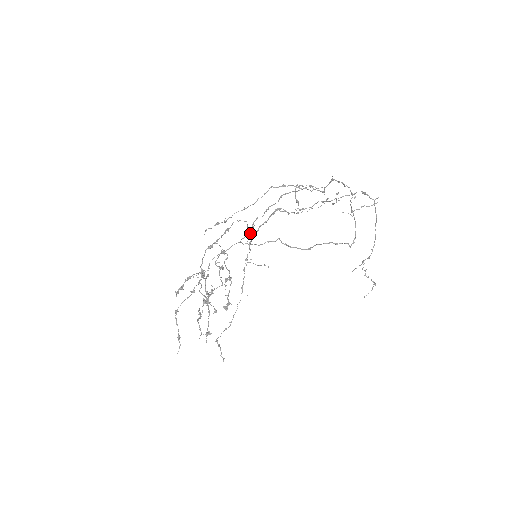
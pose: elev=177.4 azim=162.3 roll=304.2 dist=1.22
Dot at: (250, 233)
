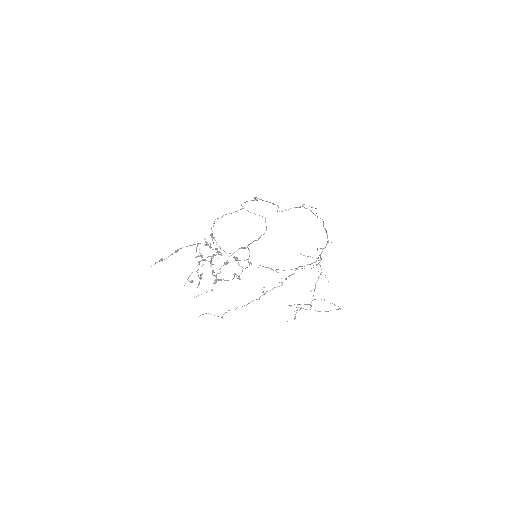
Dot at: occluded
